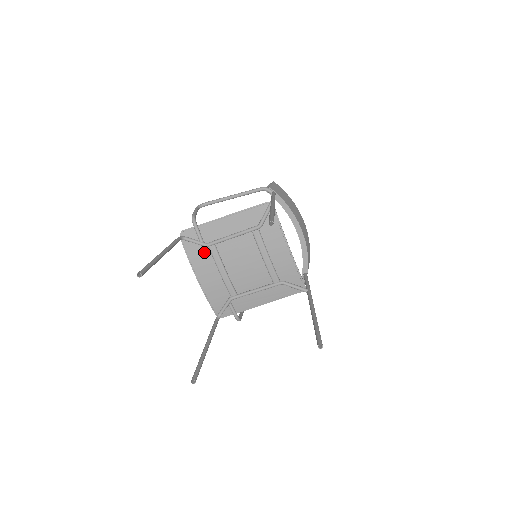
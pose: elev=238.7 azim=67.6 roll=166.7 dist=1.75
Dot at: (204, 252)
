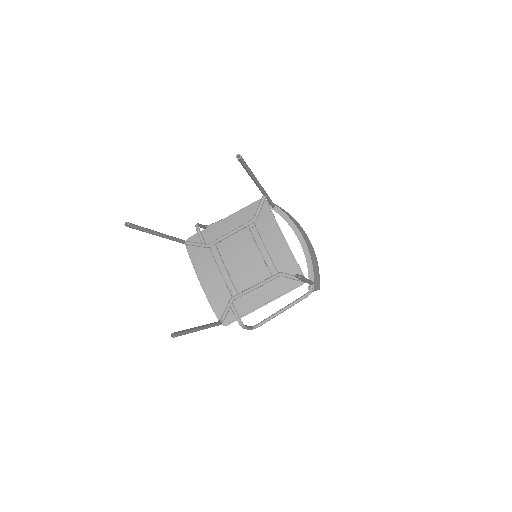
Dot at: (206, 254)
